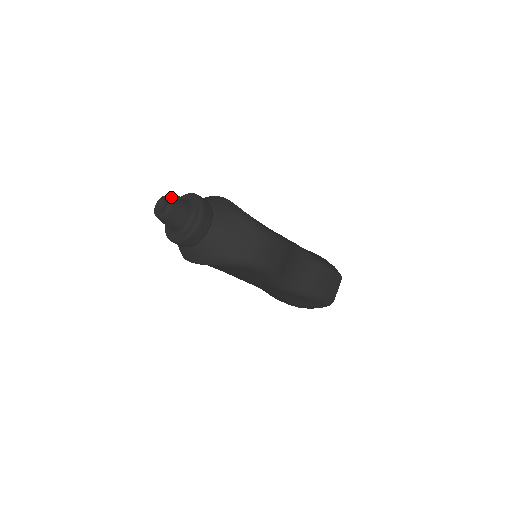
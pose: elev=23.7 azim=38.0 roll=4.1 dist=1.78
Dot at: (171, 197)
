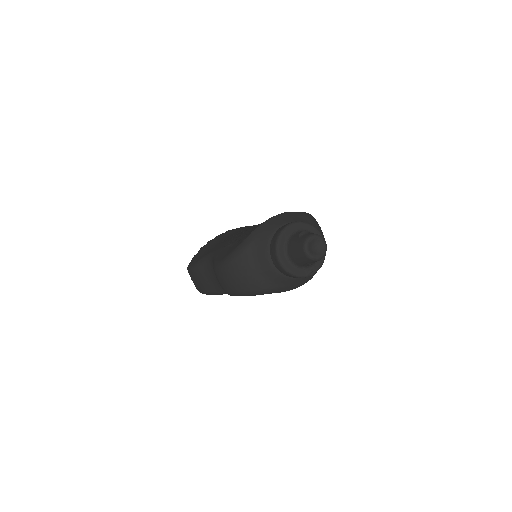
Dot at: (314, 234)
